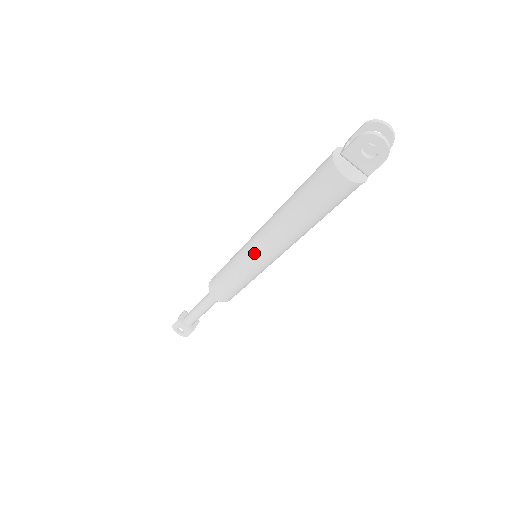
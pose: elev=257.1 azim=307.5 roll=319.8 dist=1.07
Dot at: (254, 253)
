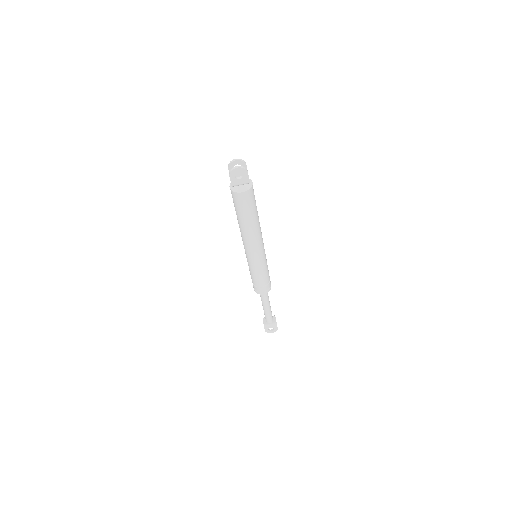
Dot at: (251, 255)
